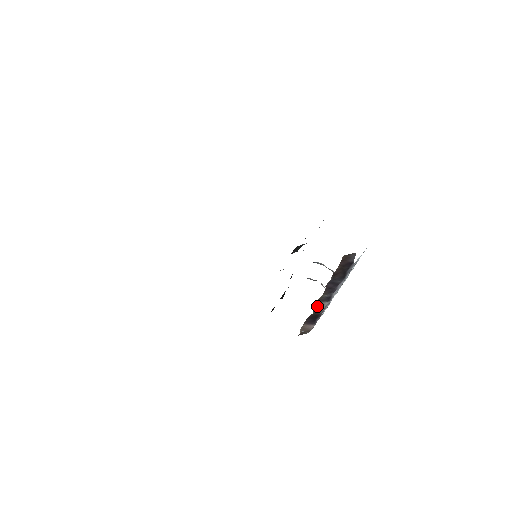
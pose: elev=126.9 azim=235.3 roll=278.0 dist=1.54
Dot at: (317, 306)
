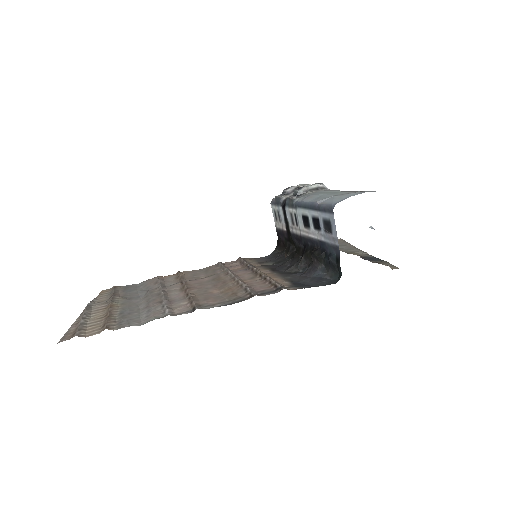
Dot at: occluded
